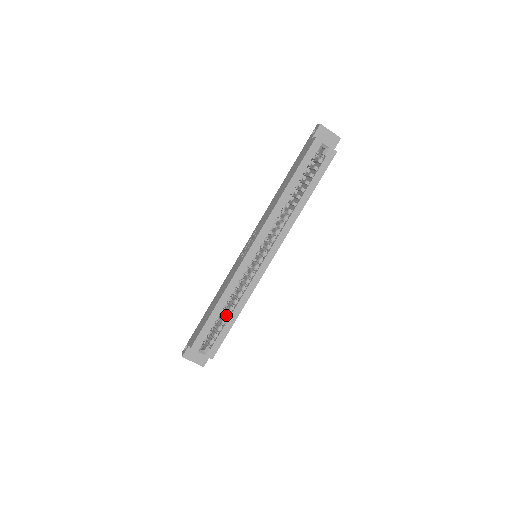
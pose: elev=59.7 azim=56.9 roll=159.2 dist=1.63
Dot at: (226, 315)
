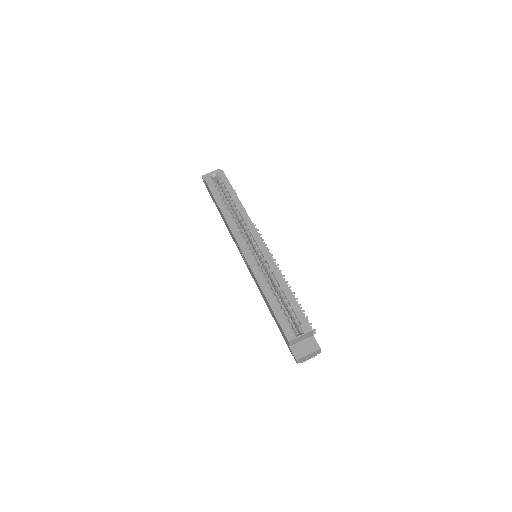
Dot at: (281, 297)
